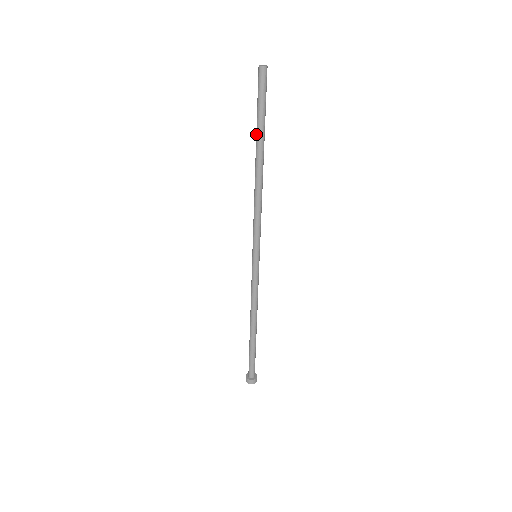
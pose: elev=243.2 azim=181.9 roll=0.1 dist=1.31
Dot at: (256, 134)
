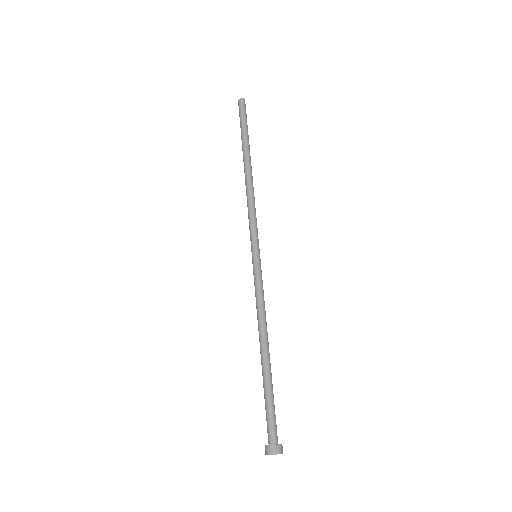
Dot at: (243, 146)
